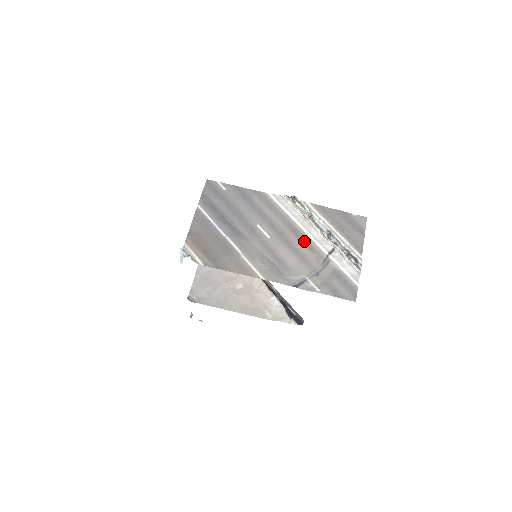
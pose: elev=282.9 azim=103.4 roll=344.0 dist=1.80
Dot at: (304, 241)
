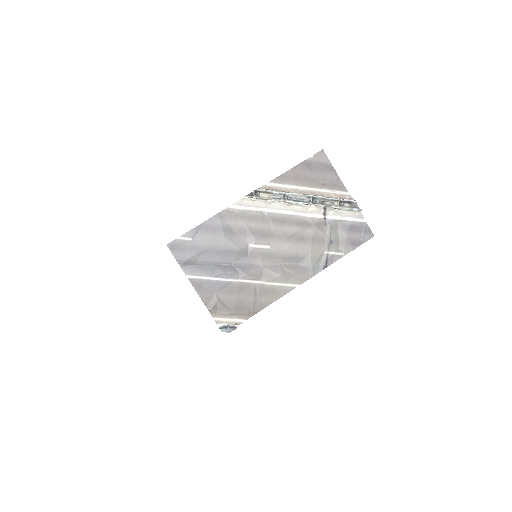
Dot at: (297, 223)
